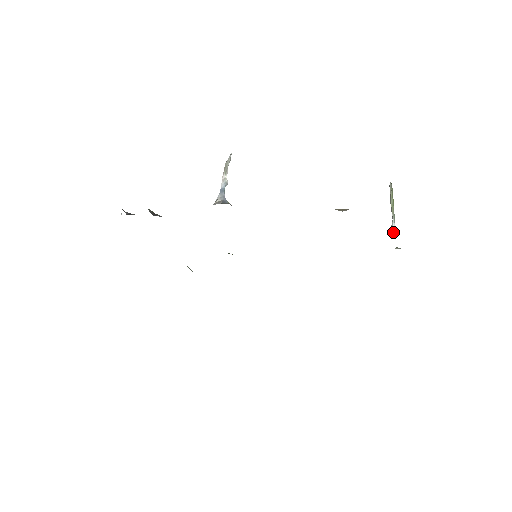
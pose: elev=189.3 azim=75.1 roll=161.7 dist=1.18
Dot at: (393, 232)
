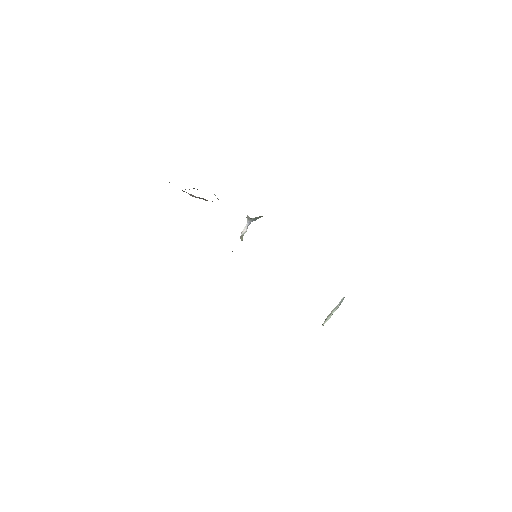
Dot at: (343, 297)
